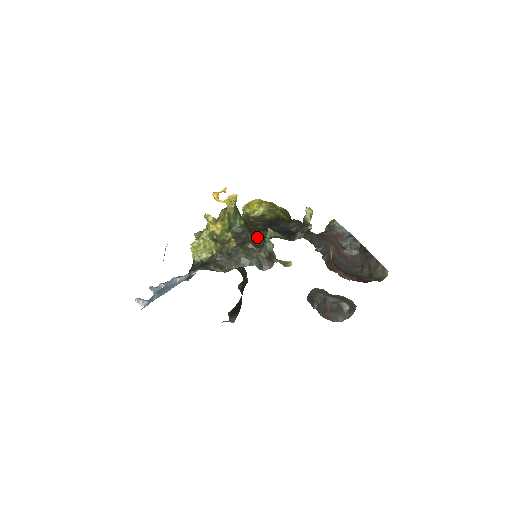
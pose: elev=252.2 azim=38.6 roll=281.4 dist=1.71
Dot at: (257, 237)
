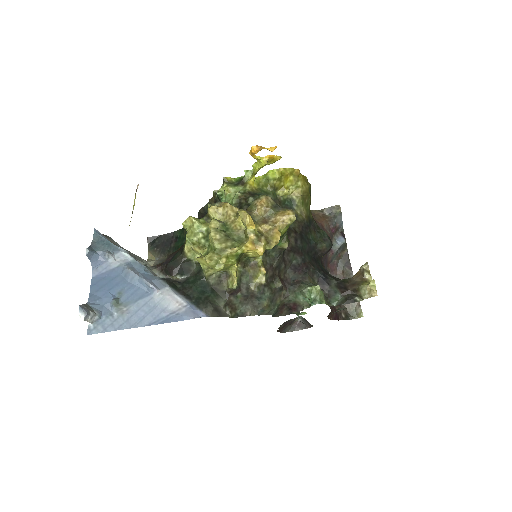
Dot at: (286, 263)
